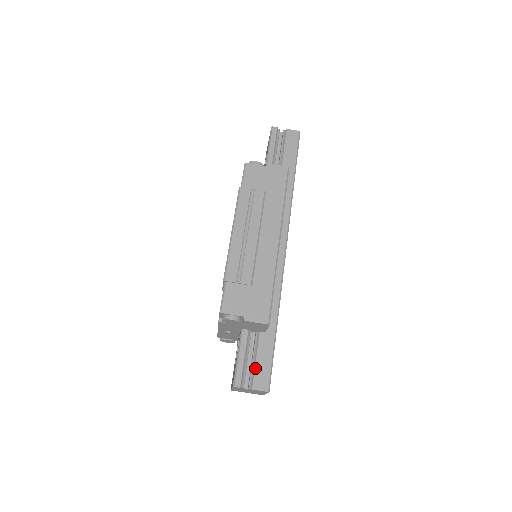
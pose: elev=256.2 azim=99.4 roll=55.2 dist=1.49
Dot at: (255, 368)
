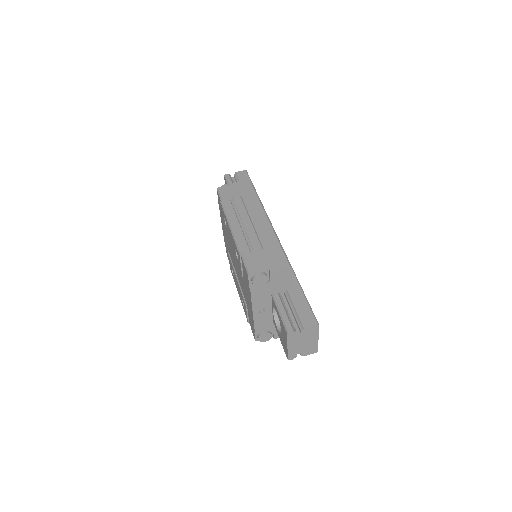
Dot at: (298, 314)
